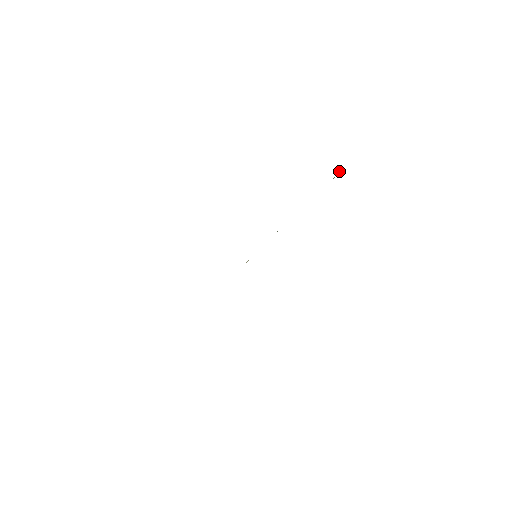
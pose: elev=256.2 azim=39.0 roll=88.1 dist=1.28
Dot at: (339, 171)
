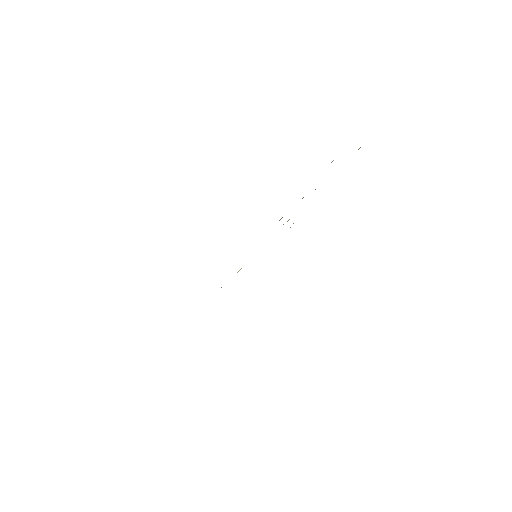
Dot at: occluded
